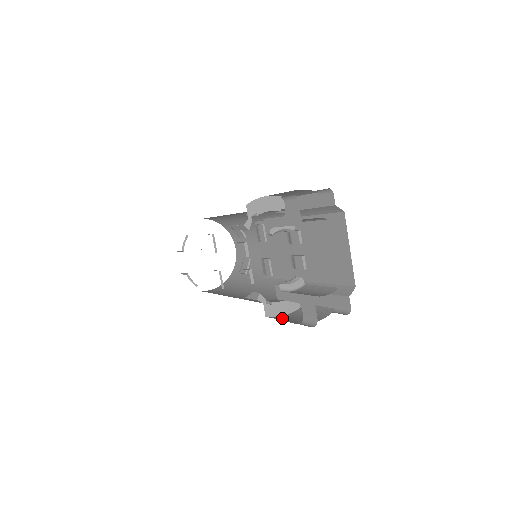
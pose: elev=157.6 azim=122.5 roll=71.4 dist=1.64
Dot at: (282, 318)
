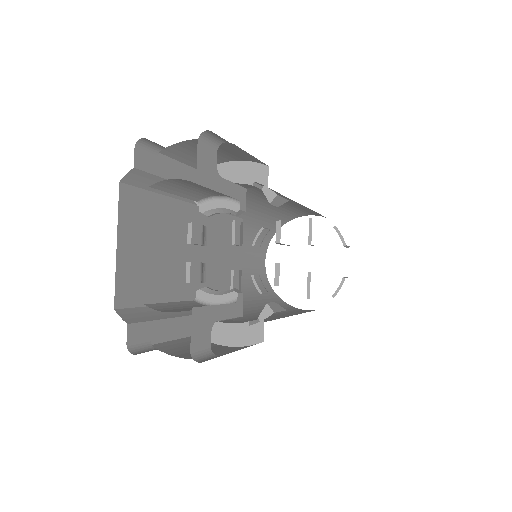
Dot at: occluded
